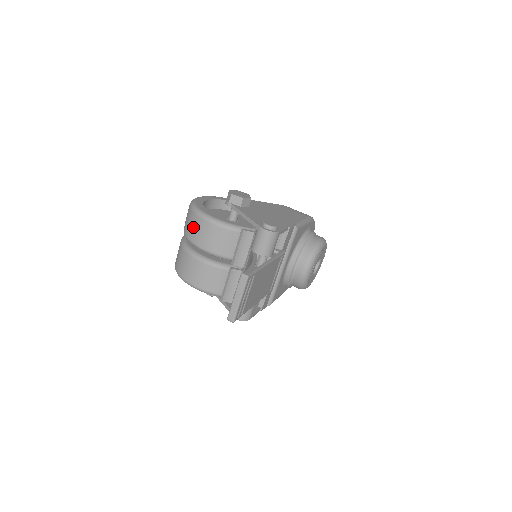
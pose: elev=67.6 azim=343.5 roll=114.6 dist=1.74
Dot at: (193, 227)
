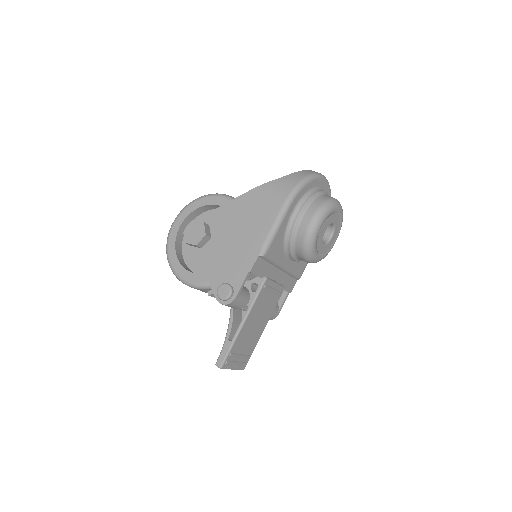
Dot at: occluded
